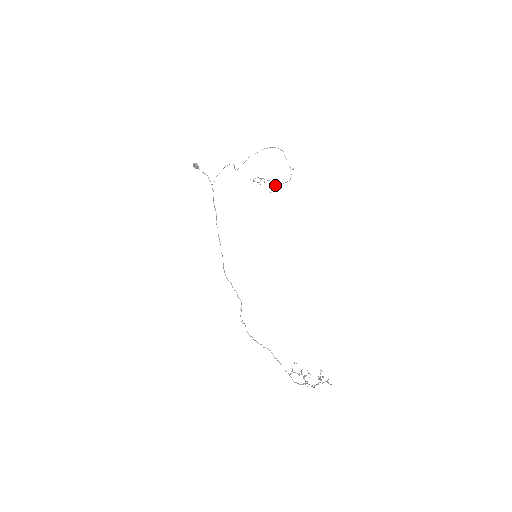
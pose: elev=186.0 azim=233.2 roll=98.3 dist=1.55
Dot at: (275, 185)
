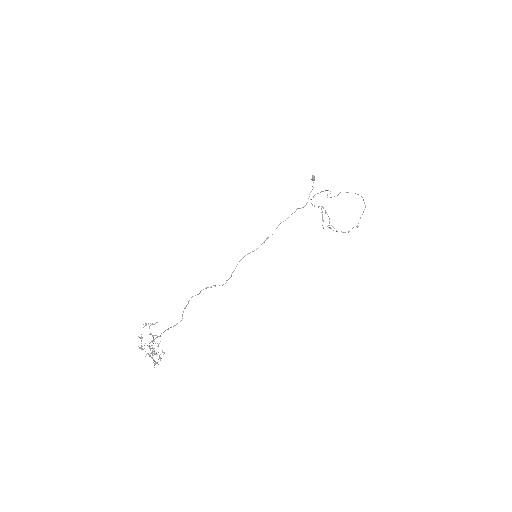
Dot at: (334, 228)
